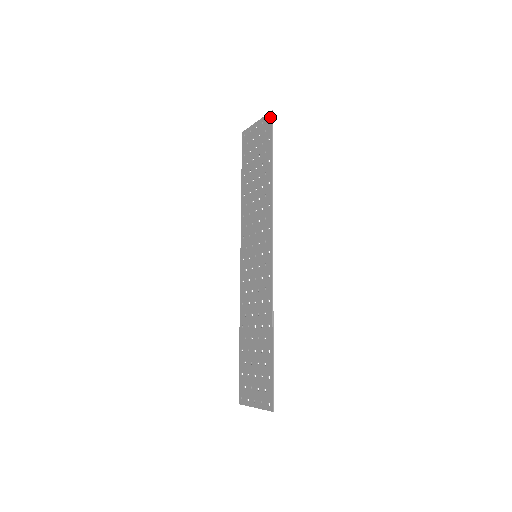
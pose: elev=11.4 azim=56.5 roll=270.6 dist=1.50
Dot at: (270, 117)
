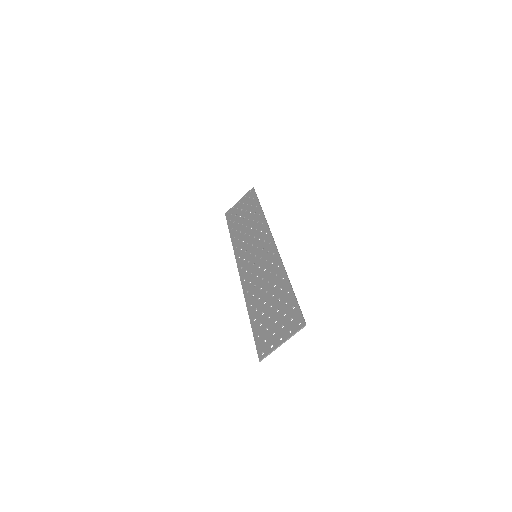
Dot at: (252, 190)
